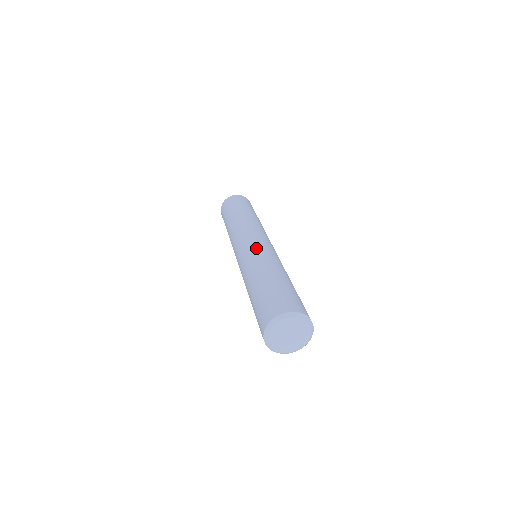
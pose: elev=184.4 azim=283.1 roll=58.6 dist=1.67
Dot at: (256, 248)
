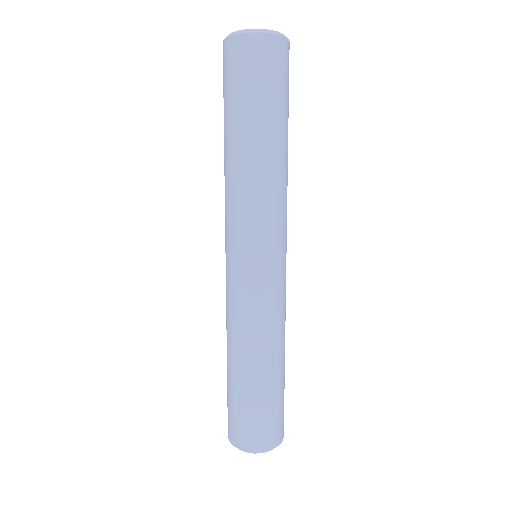
Dot at: (232, 293)
